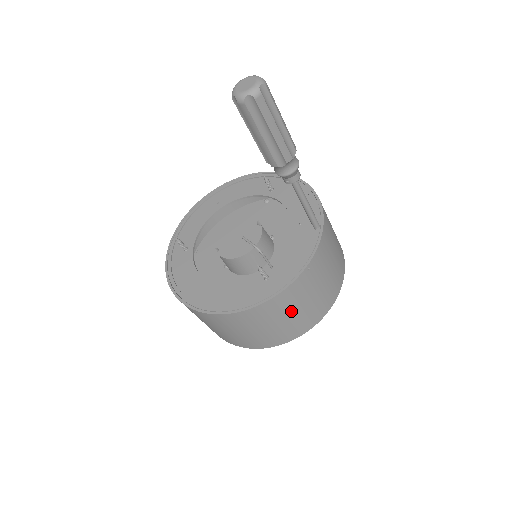
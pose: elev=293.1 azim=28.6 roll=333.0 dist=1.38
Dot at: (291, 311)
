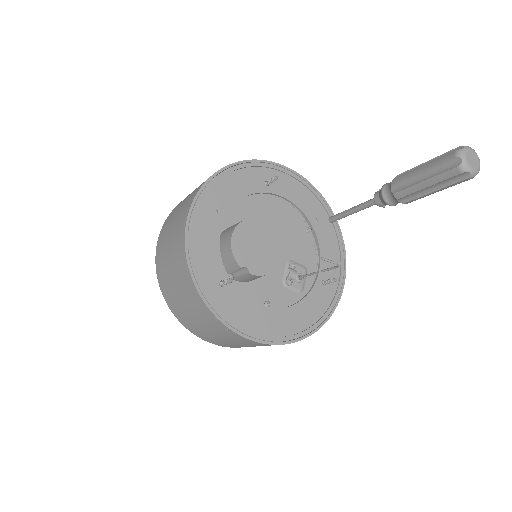
Dot at: occluded
